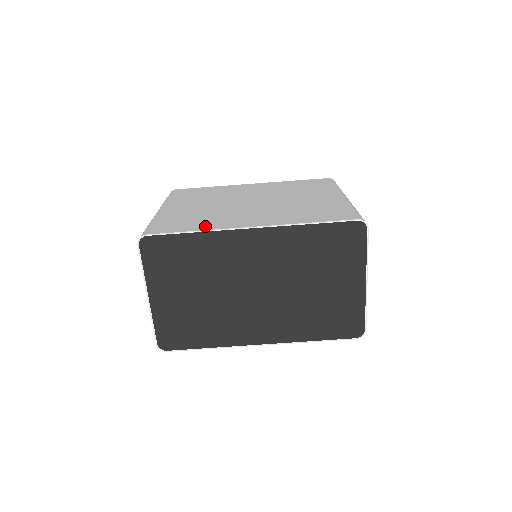
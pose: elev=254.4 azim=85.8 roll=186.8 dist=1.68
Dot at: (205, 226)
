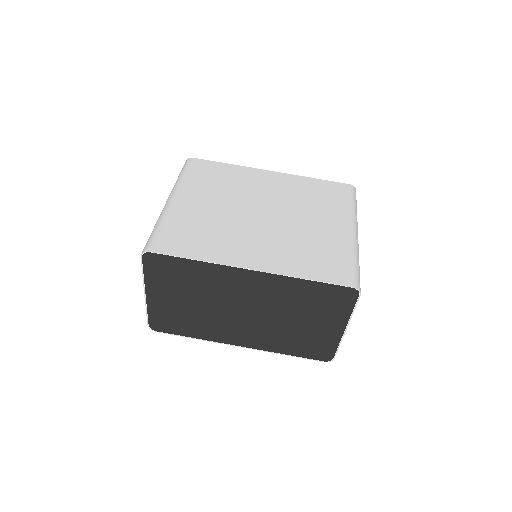
Dot at: (208, 253)
